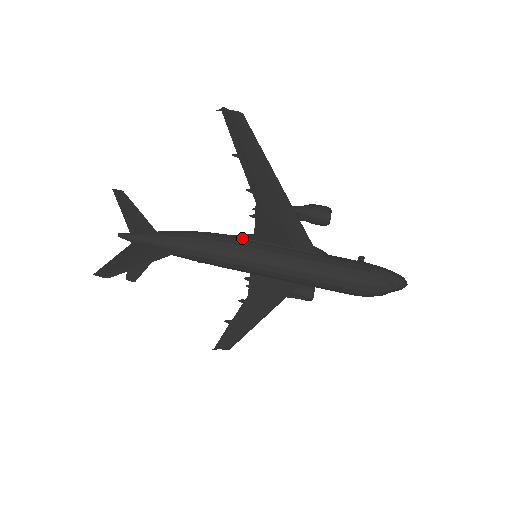
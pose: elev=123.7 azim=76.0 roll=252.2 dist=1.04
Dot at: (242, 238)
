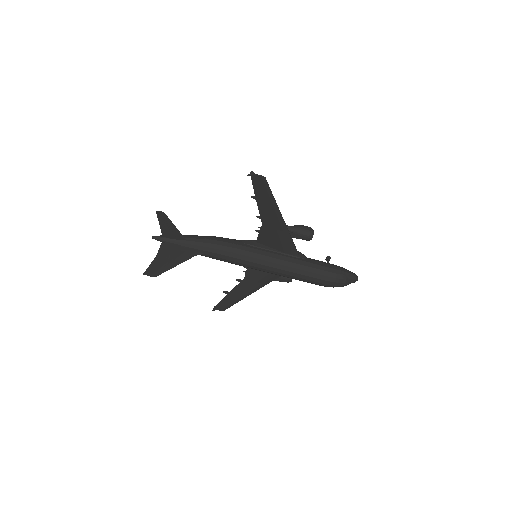
Dot at: (247, 244)
